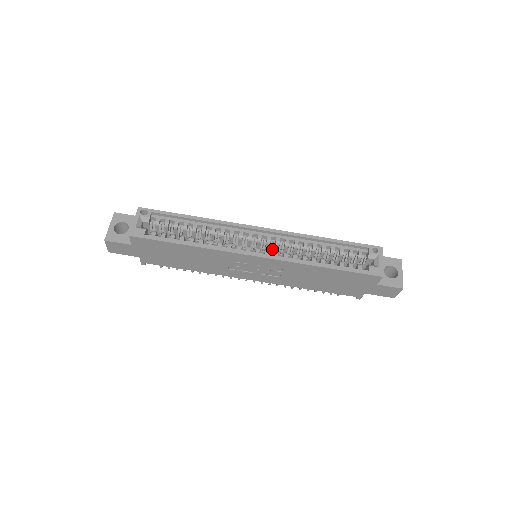
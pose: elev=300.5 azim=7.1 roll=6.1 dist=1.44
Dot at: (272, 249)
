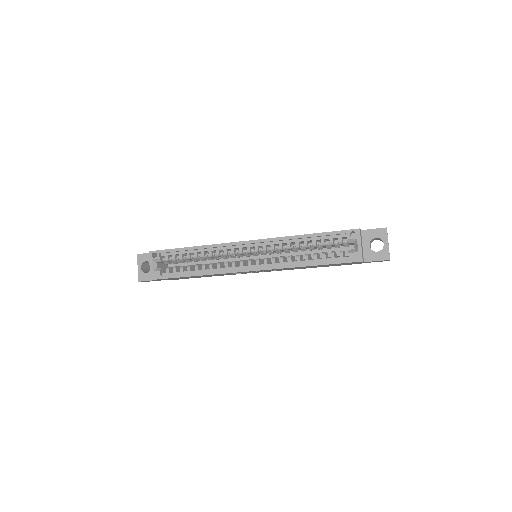
Dot at: (263, 254)
